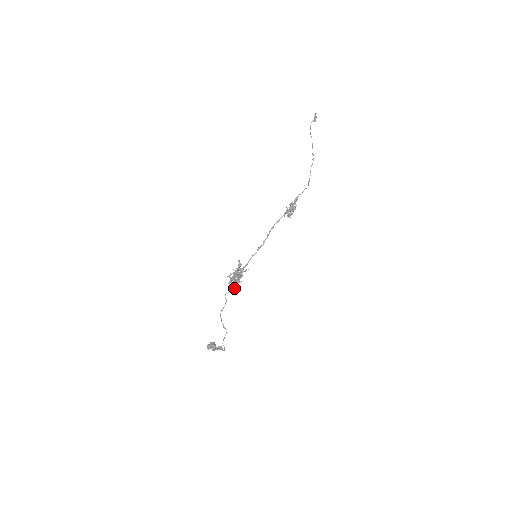
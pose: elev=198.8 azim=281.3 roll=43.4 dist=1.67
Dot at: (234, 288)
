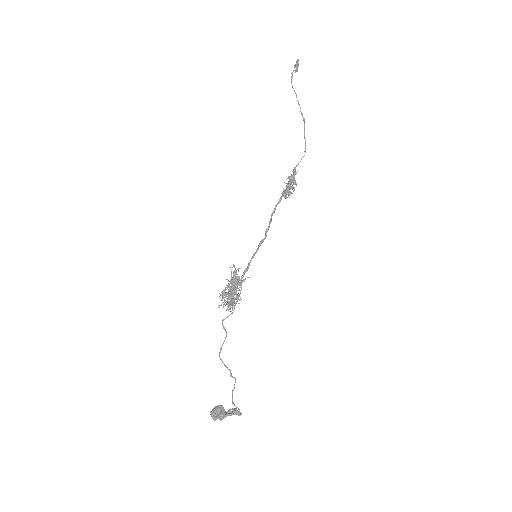
Dot at: occluded
